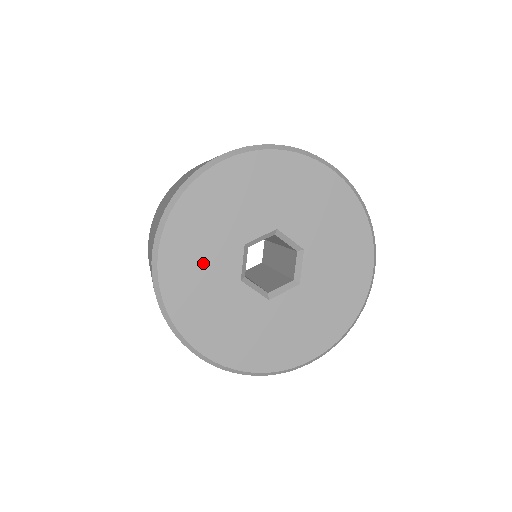
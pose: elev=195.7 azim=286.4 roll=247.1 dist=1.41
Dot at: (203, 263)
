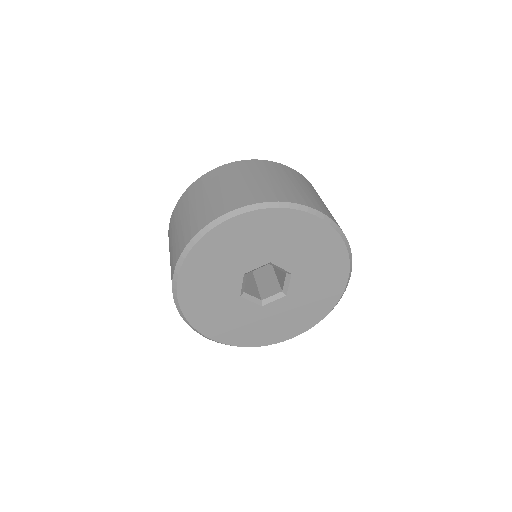
Dot at: (211, 288)
